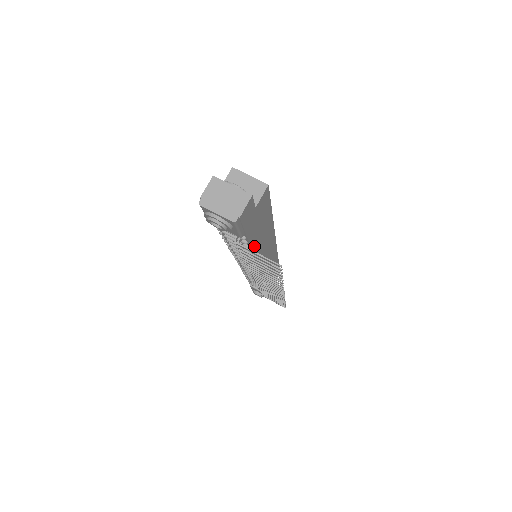
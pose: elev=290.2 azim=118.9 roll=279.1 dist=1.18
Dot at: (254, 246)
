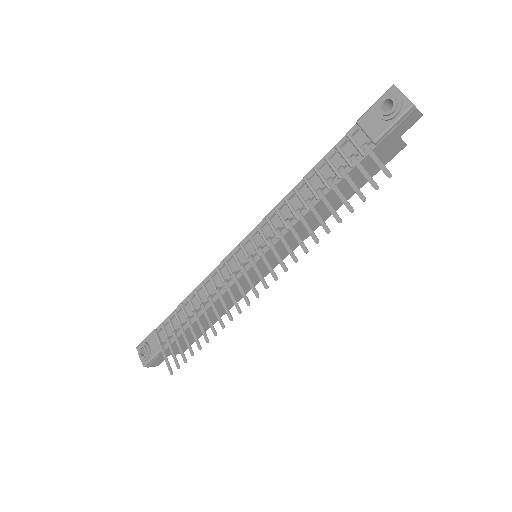
Dot at: (332, 191)
